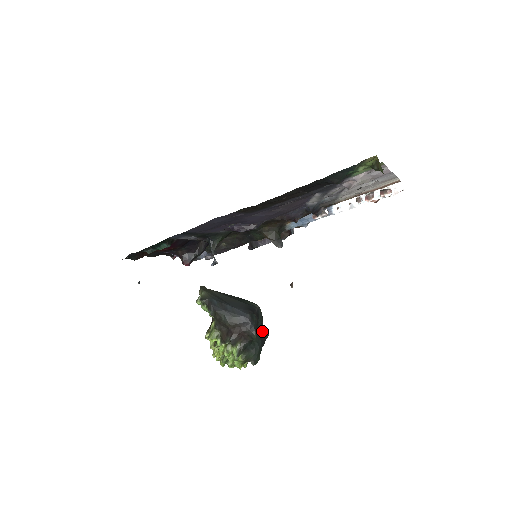
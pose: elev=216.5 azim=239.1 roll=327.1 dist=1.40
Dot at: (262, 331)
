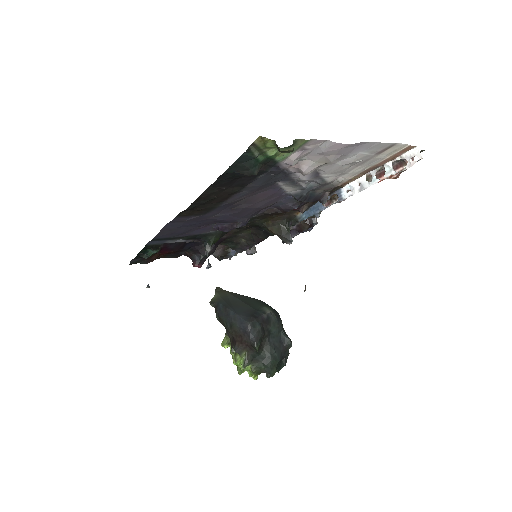
Dot at: (280, 339)
